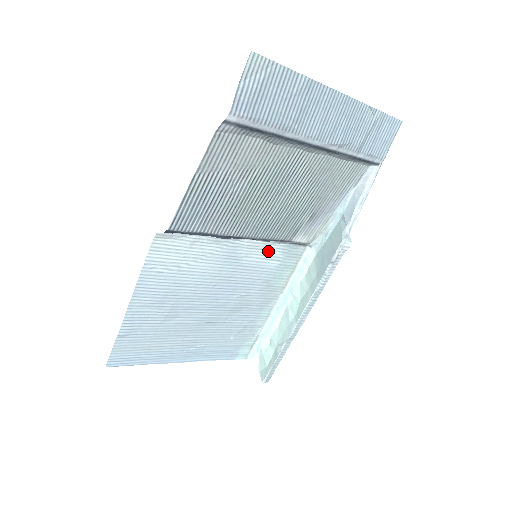
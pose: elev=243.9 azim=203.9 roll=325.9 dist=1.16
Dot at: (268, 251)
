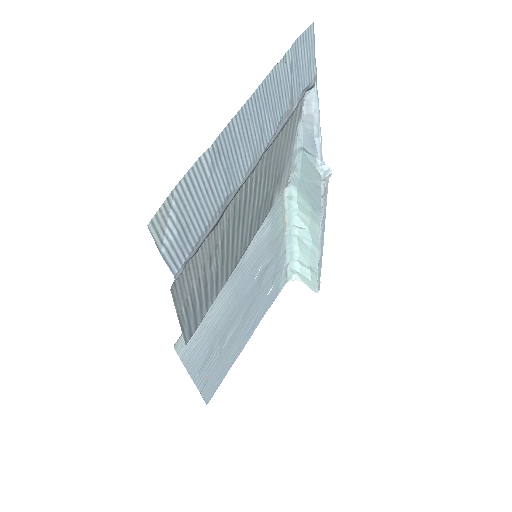
Dot at: (257, 232)
